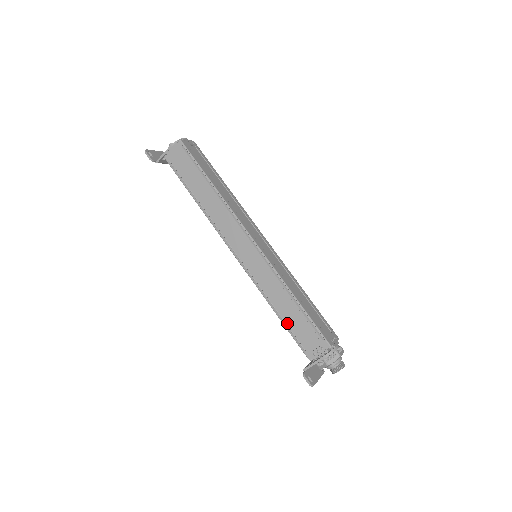
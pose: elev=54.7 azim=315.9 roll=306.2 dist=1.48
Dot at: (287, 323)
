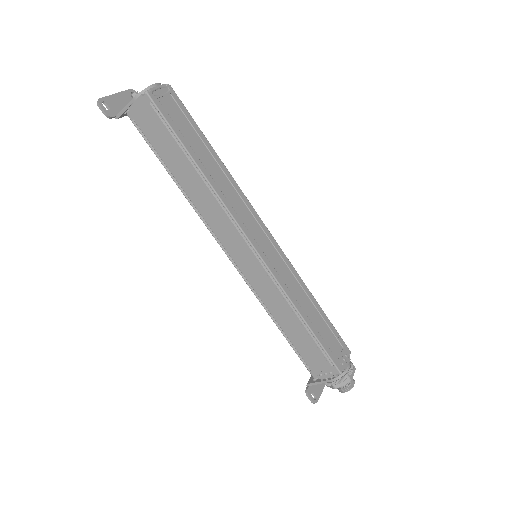
Dot at: (291, 340)
